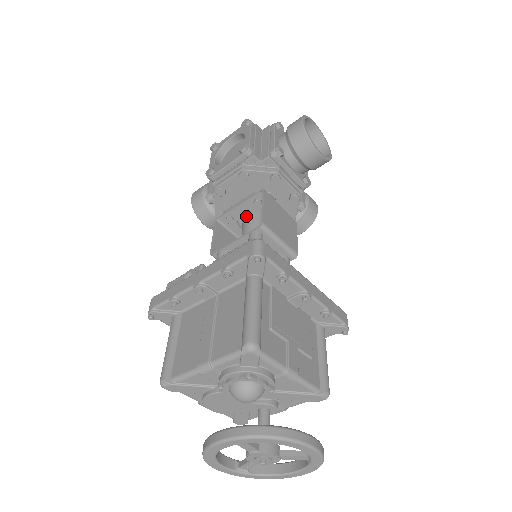
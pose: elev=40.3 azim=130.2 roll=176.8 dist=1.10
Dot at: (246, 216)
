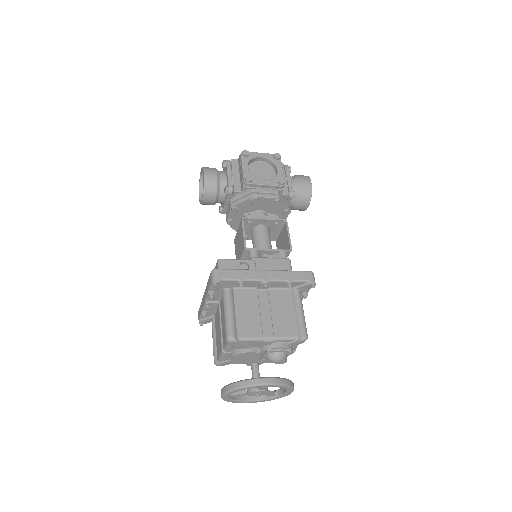
Dot at: (262, 227)
